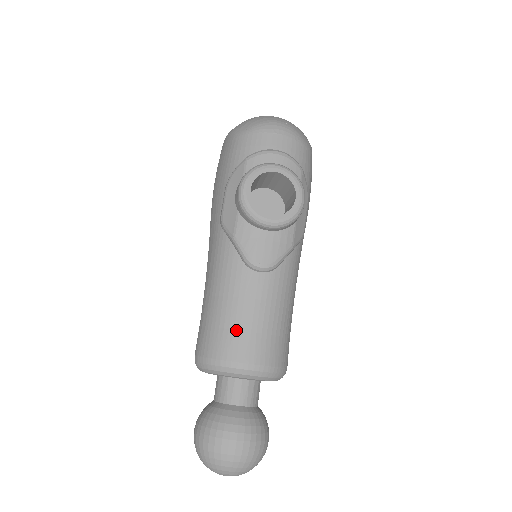
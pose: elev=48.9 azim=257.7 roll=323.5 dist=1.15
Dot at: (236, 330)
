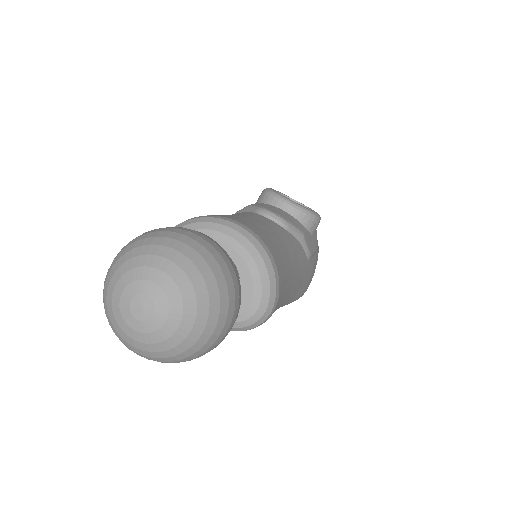
Dot at: (235, 216)
